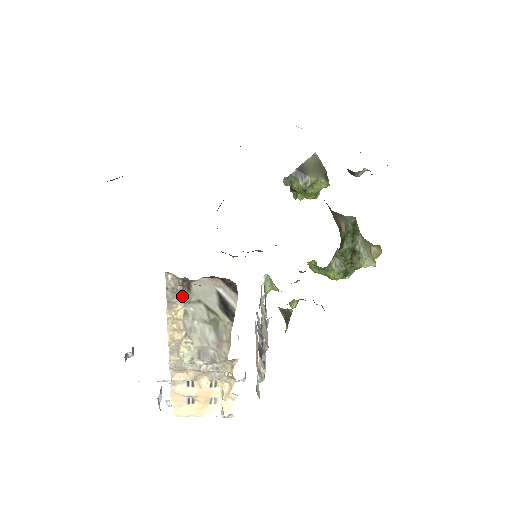
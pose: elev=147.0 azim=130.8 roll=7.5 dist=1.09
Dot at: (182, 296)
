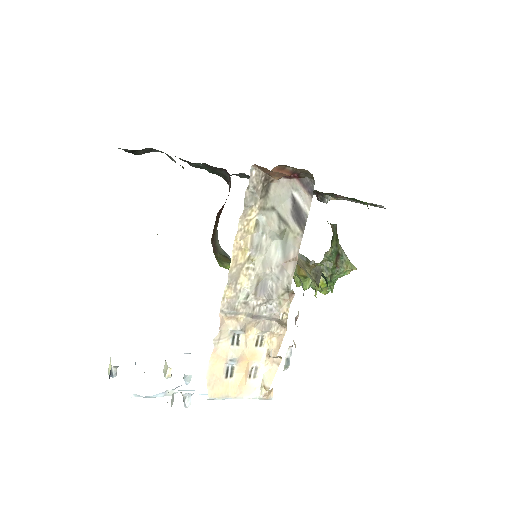
Dot at: (259, 199)
